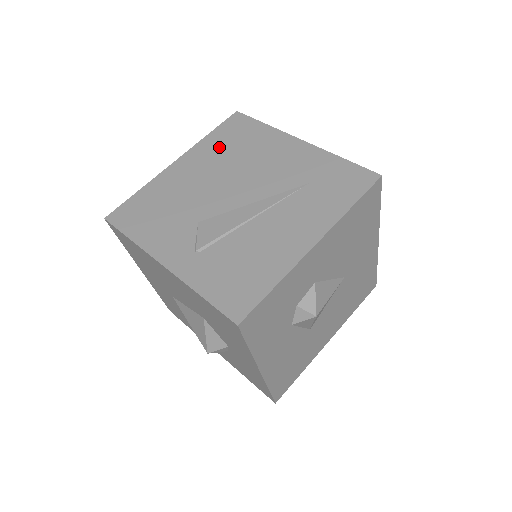
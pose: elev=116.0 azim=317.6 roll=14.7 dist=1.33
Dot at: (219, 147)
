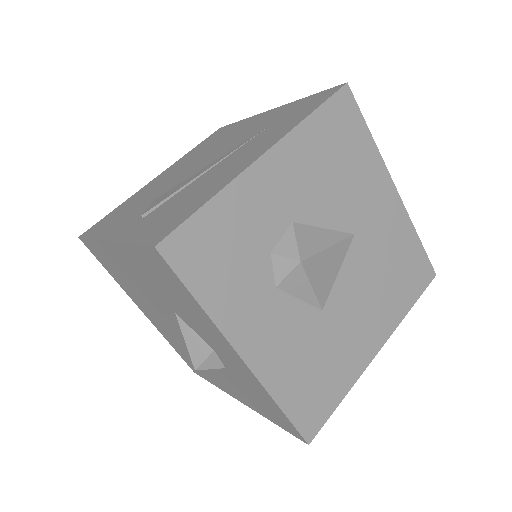
Dot at: (196, 152)
